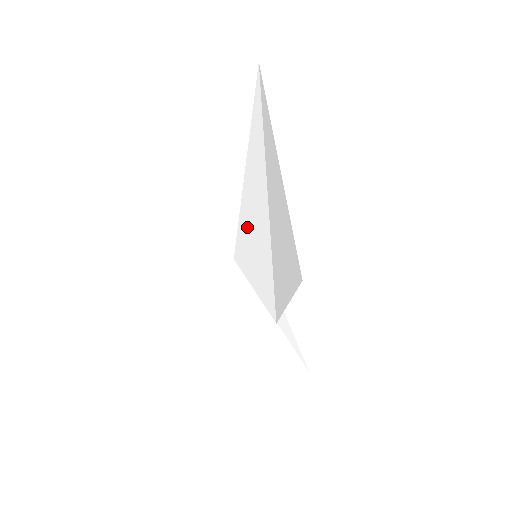
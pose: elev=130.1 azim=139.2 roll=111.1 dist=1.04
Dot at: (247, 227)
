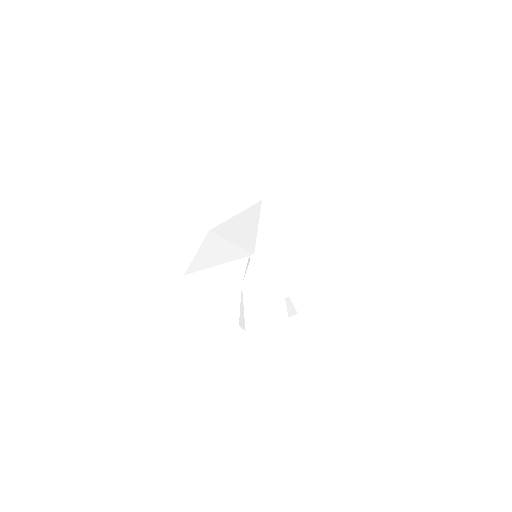
Dot at: (274, 243)
